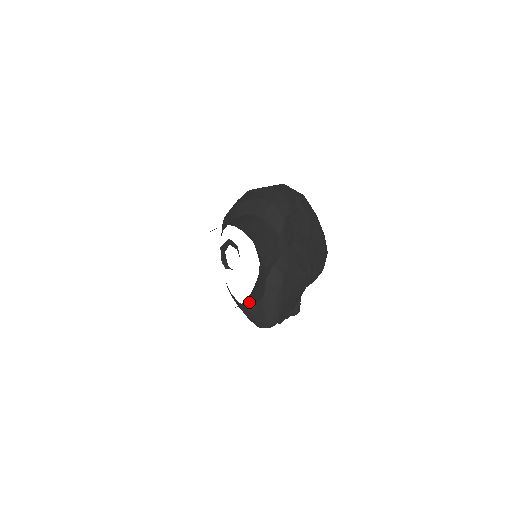
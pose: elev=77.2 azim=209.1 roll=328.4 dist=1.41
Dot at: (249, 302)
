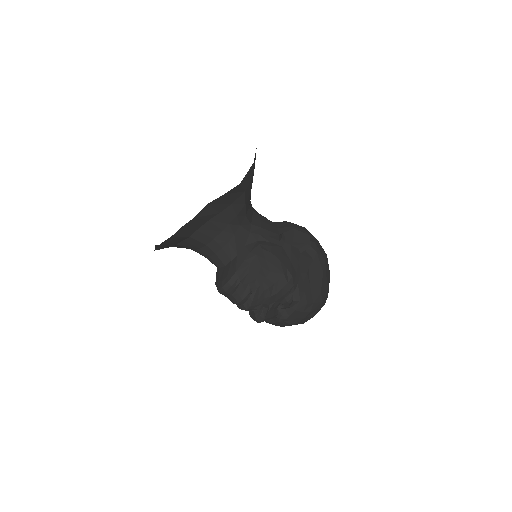
Dot at: (222, 253)
